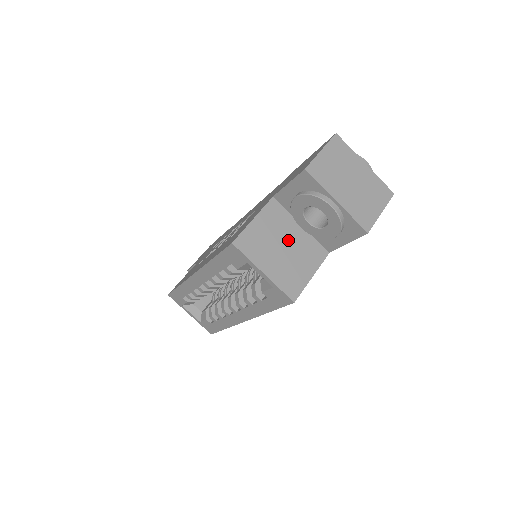
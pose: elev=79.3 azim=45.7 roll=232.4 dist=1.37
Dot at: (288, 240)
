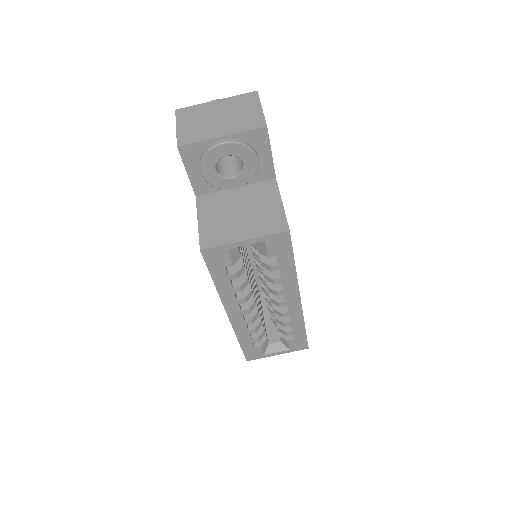
Dot at: (237, 205)
